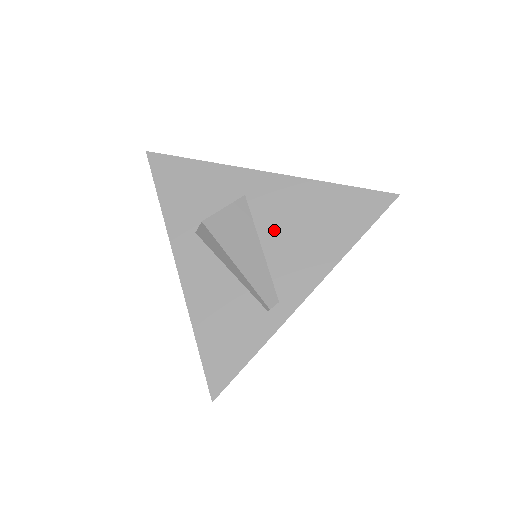
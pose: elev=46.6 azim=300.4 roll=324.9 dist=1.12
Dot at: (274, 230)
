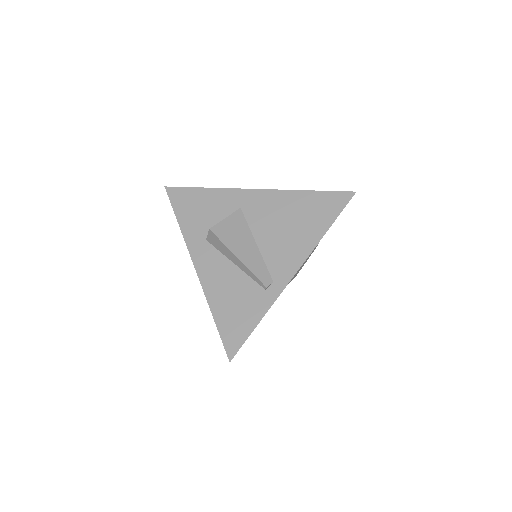
Dot at: (265, 230)
